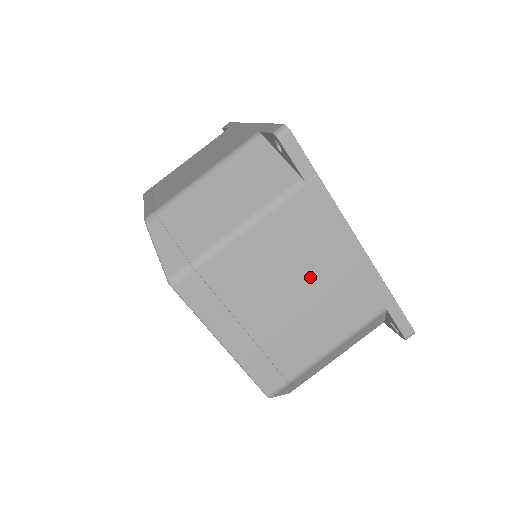
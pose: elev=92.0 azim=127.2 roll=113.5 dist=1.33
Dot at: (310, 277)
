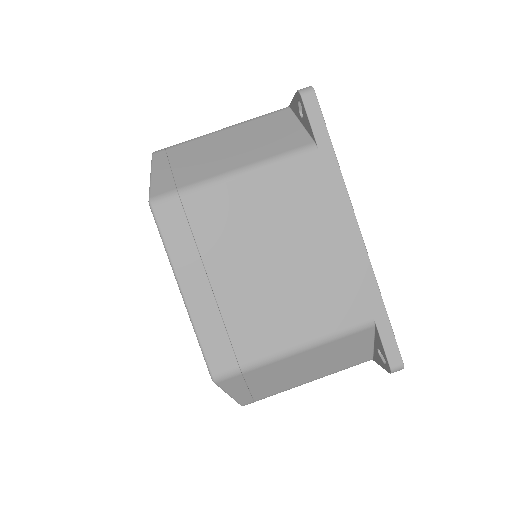
Dot at: (297, 250)
